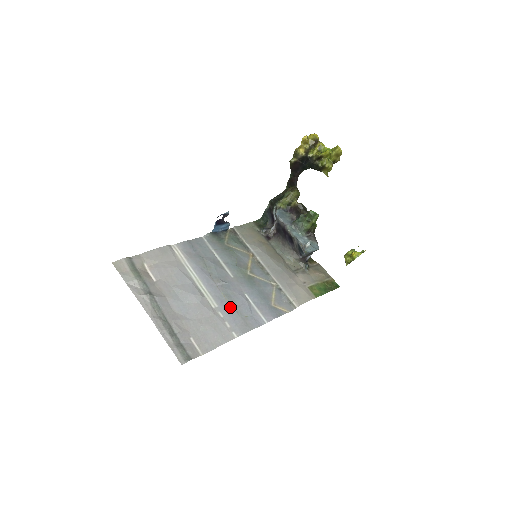
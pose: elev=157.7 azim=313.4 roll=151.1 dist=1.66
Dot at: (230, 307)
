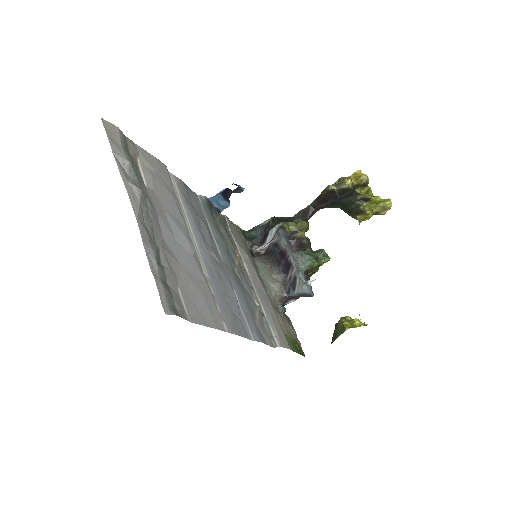
Dot at: (221, 290)
